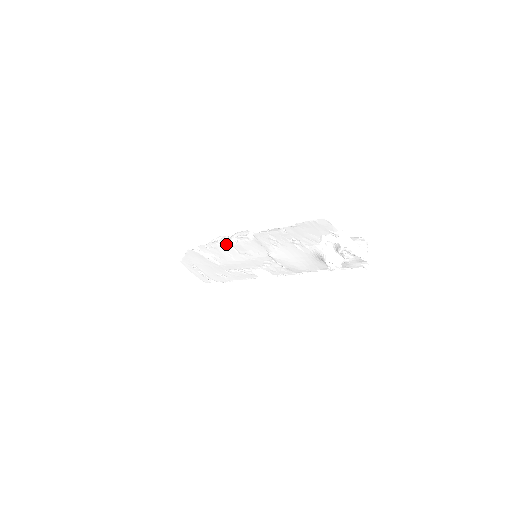
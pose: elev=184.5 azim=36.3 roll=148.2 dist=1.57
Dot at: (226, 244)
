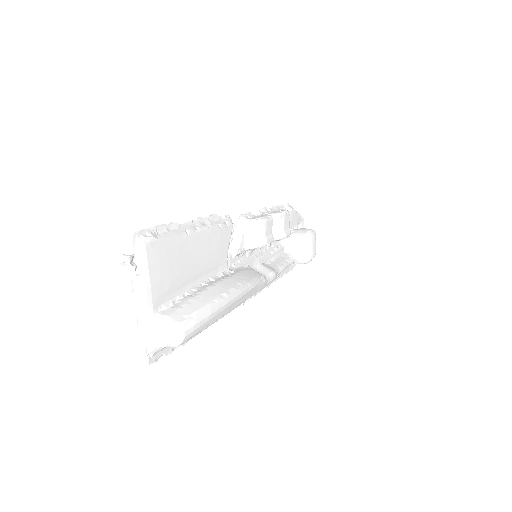
Dot at: occluded
